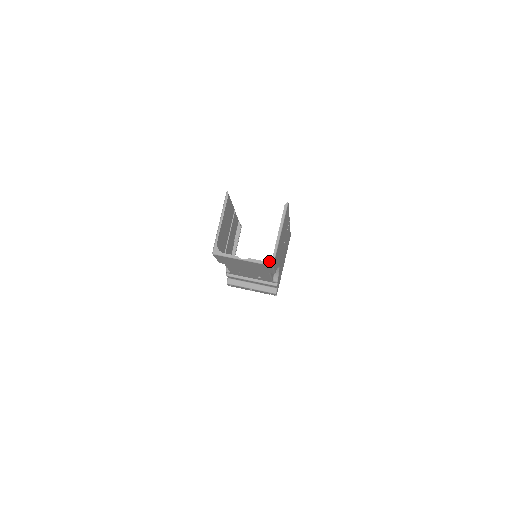
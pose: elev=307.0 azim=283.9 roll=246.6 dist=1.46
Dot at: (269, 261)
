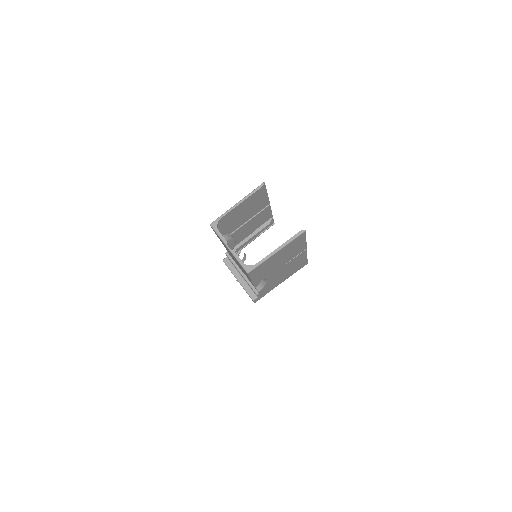
Dot at: (248, 267)
